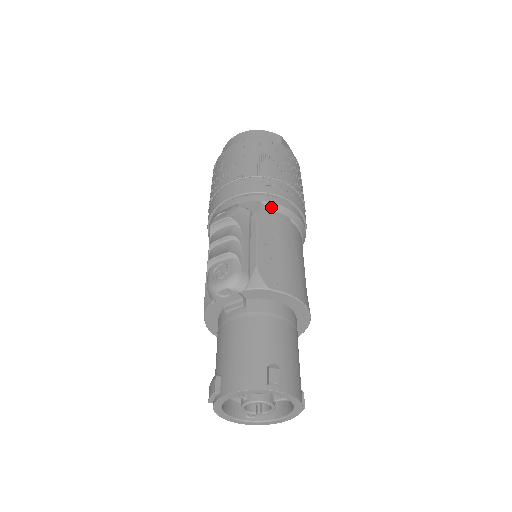
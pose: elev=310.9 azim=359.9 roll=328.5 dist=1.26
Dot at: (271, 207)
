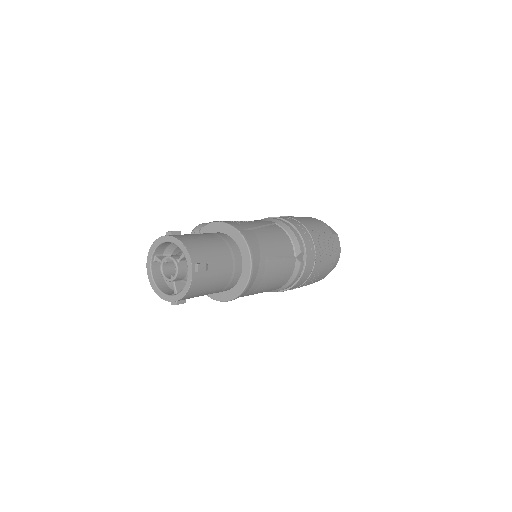
Dot at: (263, 220)
